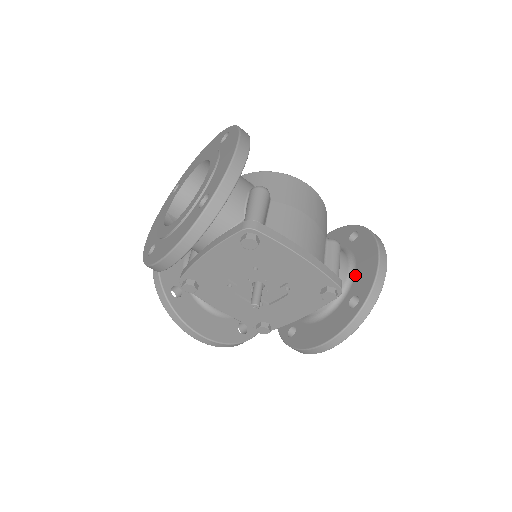
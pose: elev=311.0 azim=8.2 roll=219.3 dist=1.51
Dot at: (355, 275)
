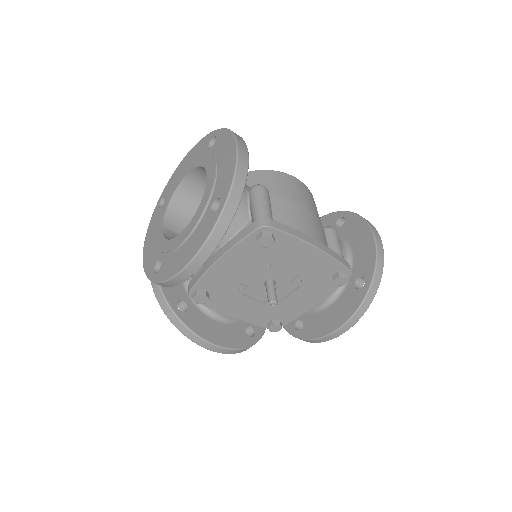
Dot at: (354, 258)
